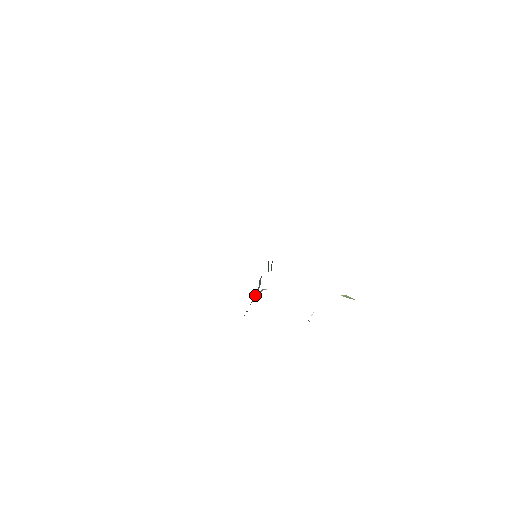
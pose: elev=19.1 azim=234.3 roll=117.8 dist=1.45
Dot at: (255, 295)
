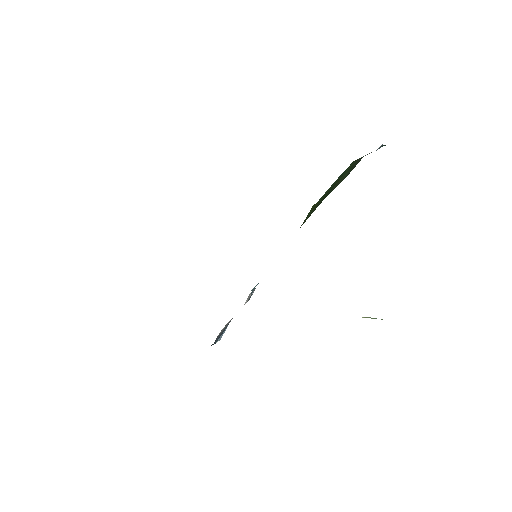
Dot at: (248, 298)
